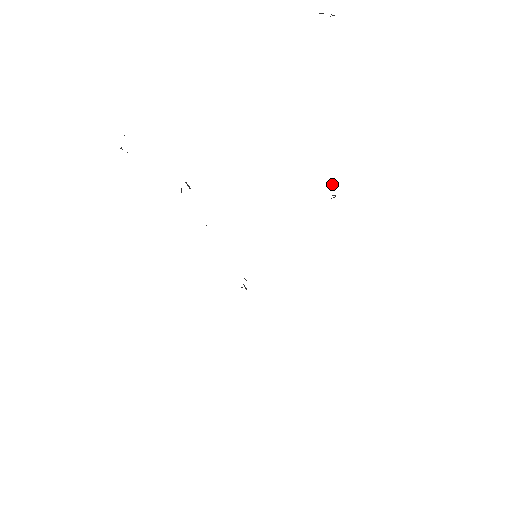
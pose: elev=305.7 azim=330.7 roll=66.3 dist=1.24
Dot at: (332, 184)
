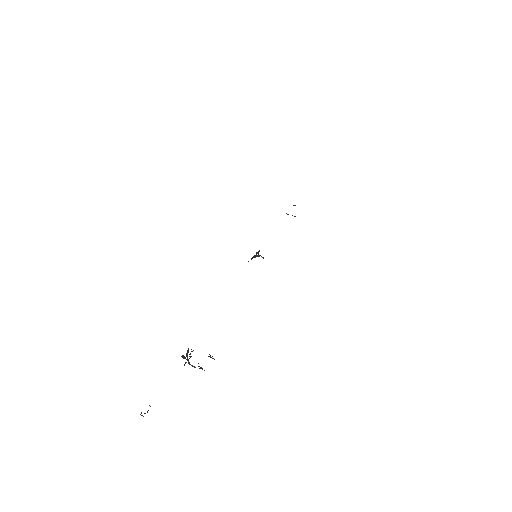
Dot at: occluded
